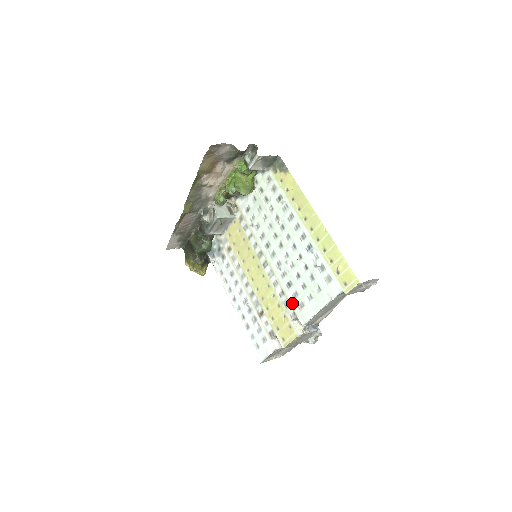
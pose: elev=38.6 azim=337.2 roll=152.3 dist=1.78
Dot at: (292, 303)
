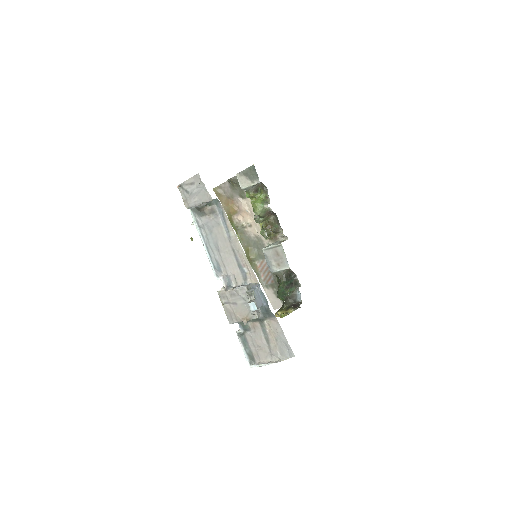
Dot at: occluded
